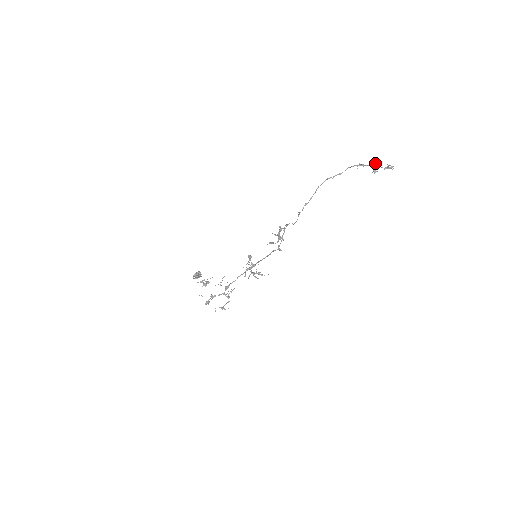
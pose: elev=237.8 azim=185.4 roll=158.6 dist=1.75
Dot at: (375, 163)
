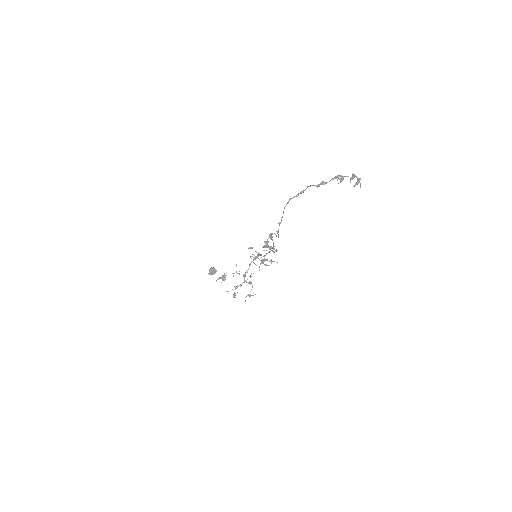
Dot at: (337, 177)
